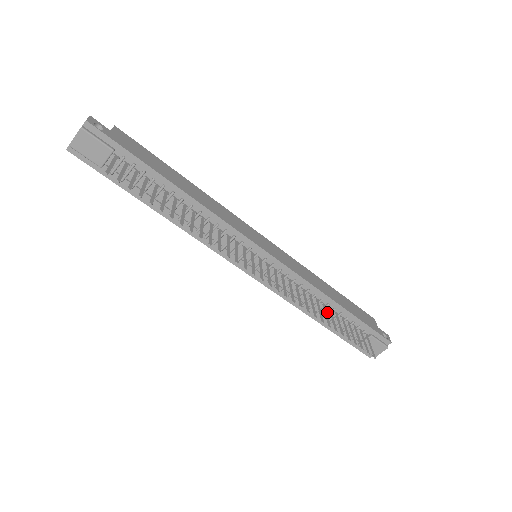
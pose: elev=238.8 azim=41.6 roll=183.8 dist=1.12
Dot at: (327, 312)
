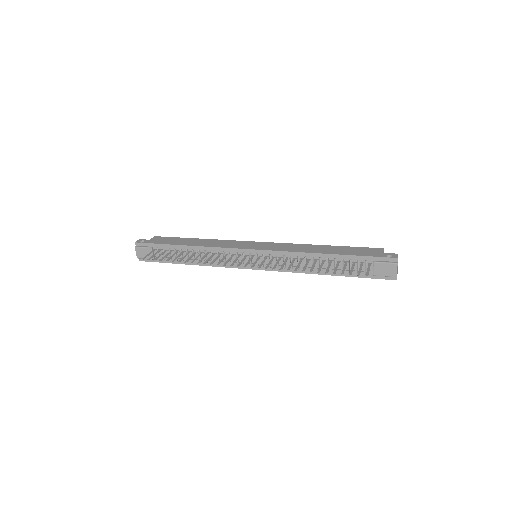
Dot at: (326, 264)
